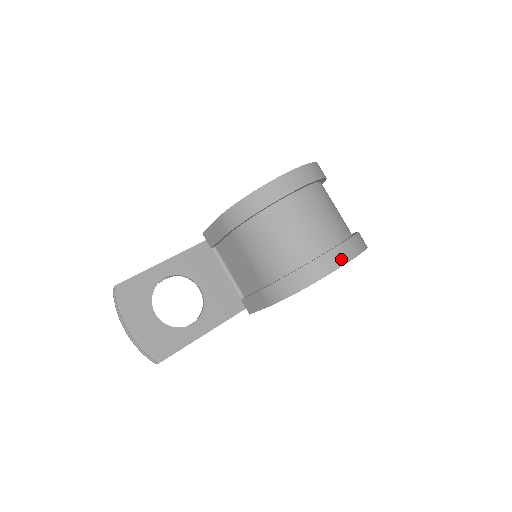
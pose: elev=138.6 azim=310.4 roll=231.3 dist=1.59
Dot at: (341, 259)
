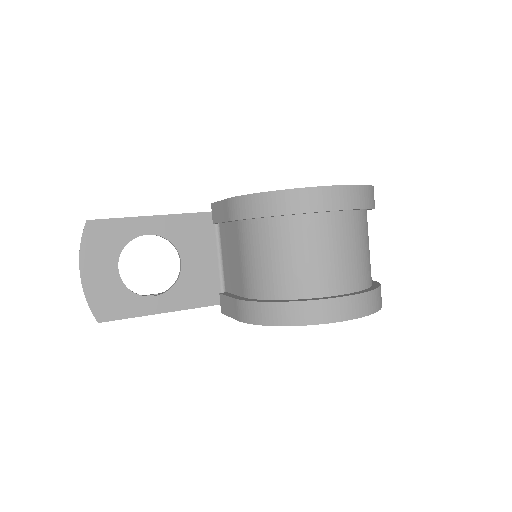
Dot at: (340, 313)
